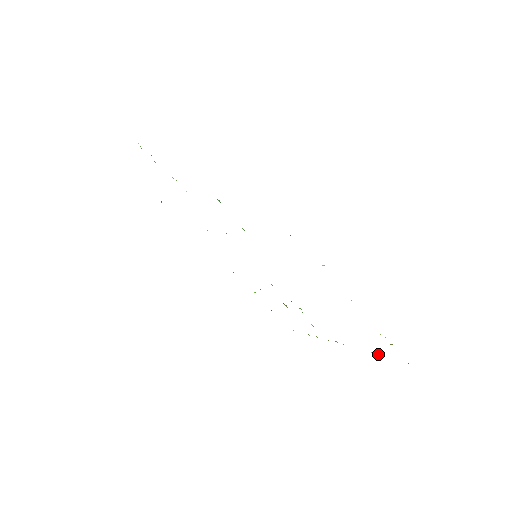
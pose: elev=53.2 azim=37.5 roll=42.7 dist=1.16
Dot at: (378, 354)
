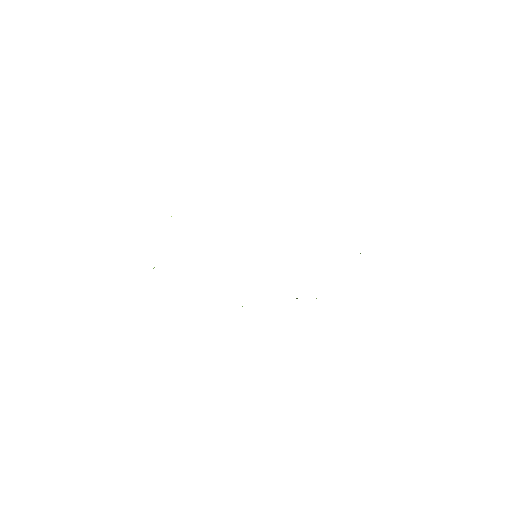
Dot at: occluded
